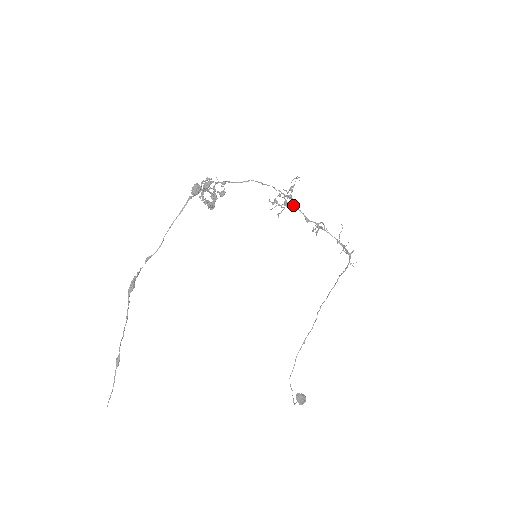
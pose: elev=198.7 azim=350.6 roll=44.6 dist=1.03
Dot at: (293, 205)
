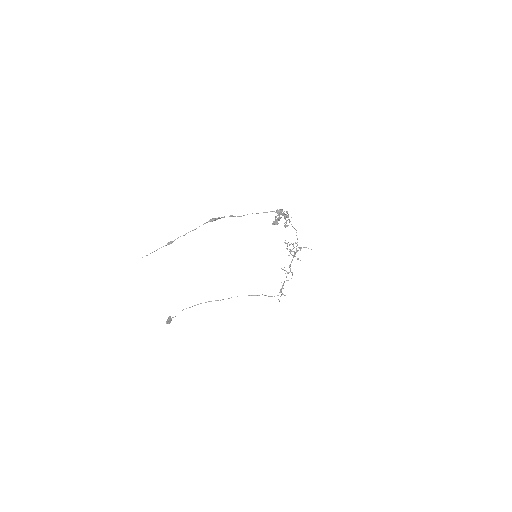
Dot at: occluded
